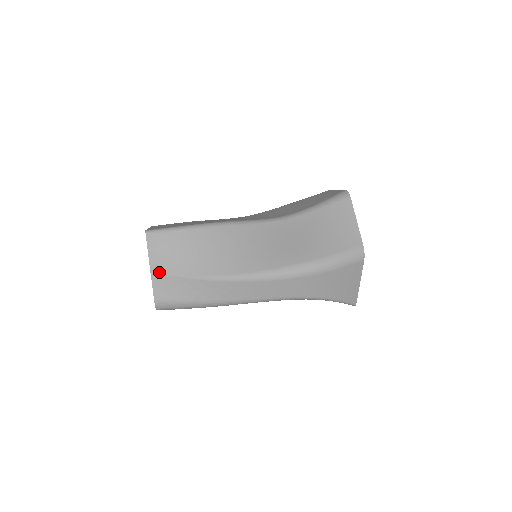
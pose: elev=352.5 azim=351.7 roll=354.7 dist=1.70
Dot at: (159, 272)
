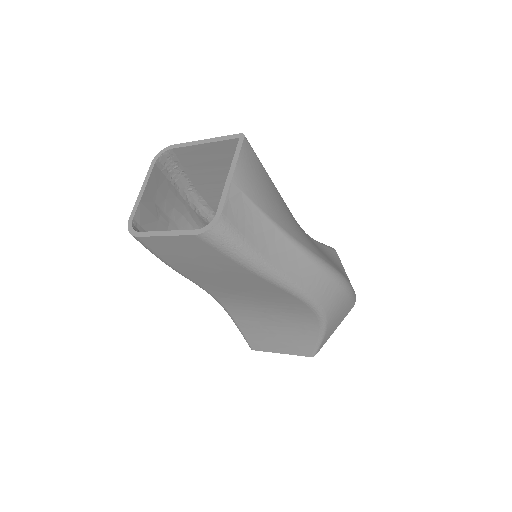
Dot at: (241, 187)
